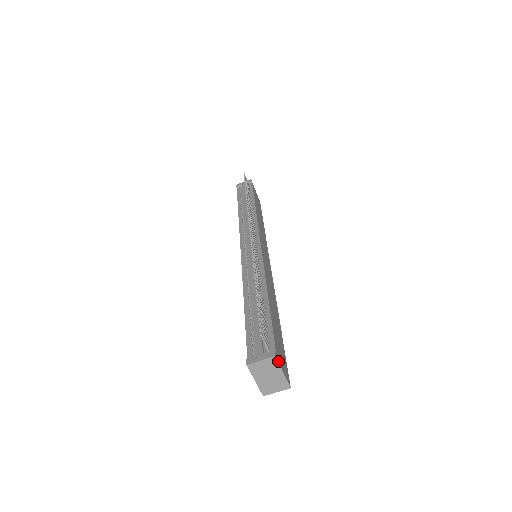
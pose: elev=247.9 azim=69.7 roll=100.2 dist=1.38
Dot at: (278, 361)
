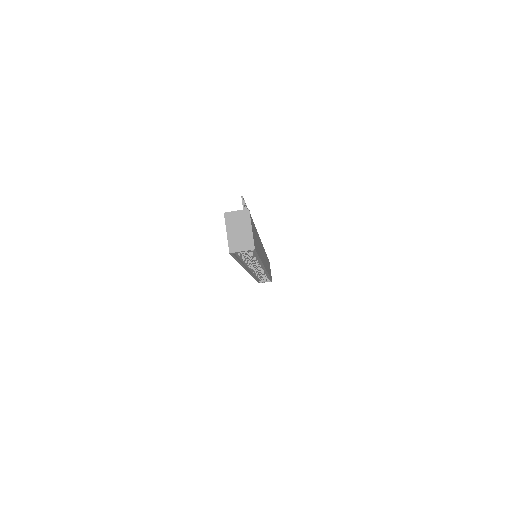
Dot at: (250, 216)
